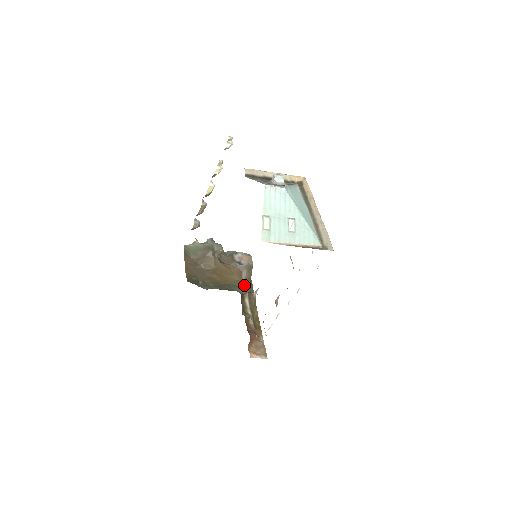
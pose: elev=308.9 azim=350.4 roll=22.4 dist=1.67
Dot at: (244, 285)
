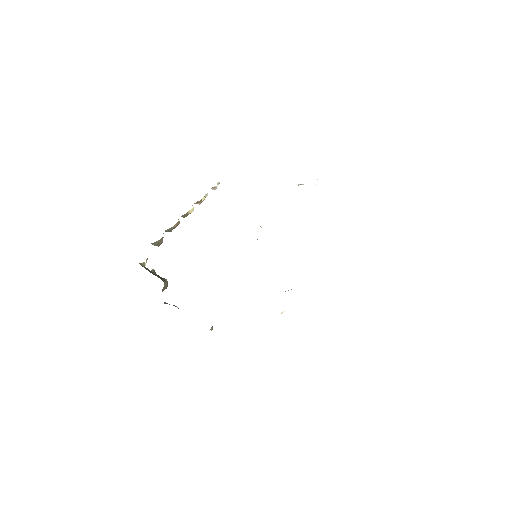
Dot at: occluded
